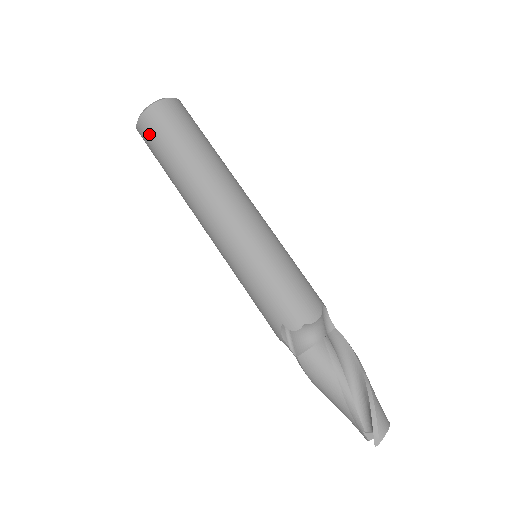
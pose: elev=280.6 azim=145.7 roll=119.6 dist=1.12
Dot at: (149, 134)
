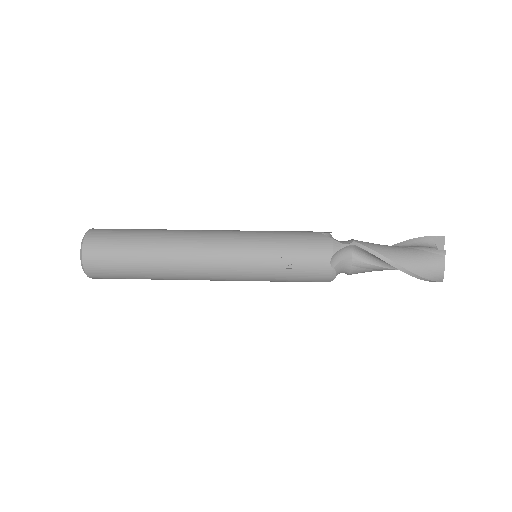
Dot at: (107, 231)
